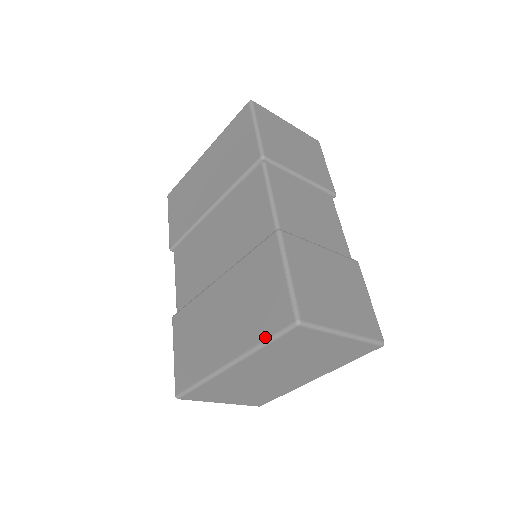
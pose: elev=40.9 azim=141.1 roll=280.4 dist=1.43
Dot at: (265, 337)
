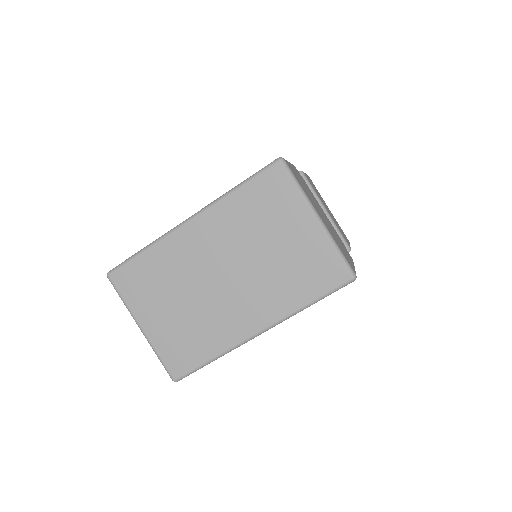
Dot at: (242, 182)
